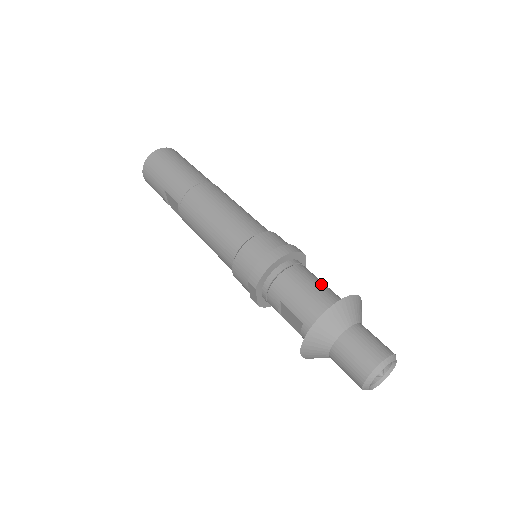
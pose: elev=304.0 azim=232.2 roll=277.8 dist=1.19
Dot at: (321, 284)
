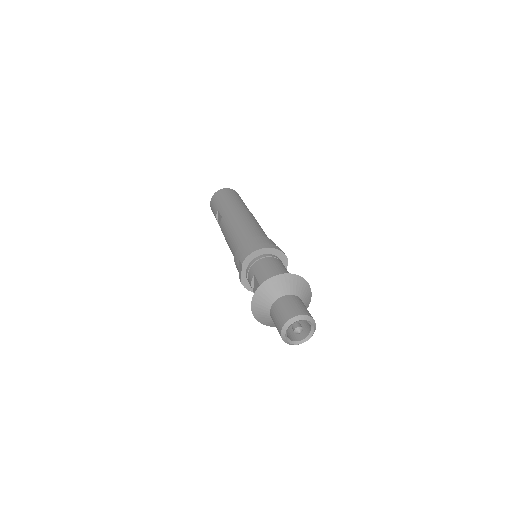
Dot at: (287, 272)
